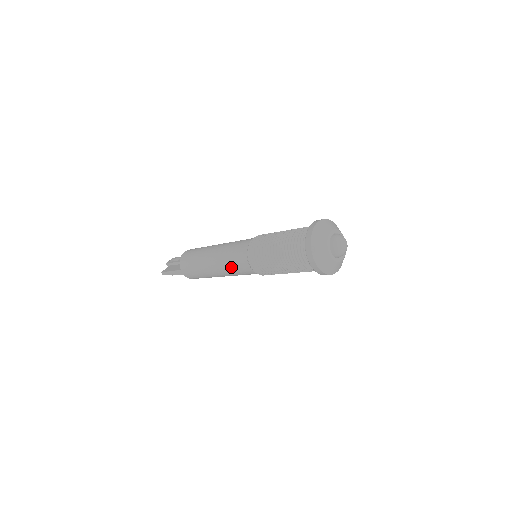
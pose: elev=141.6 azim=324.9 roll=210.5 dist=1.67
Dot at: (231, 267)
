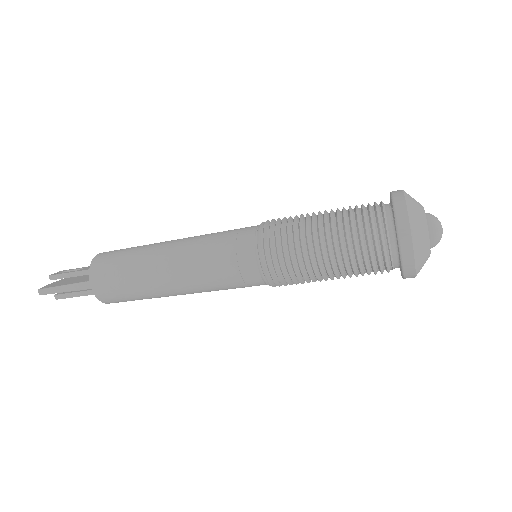
Dot at: (214, 268)
